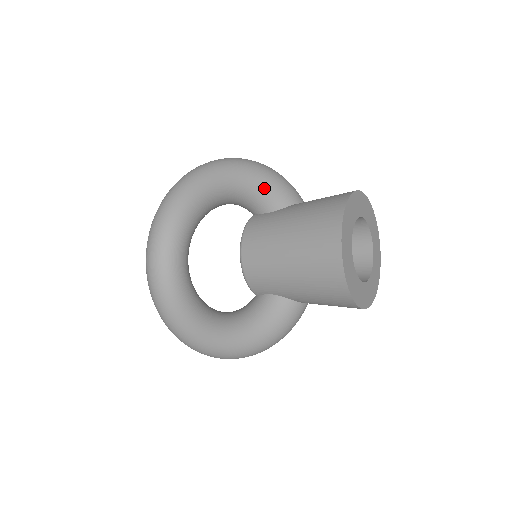
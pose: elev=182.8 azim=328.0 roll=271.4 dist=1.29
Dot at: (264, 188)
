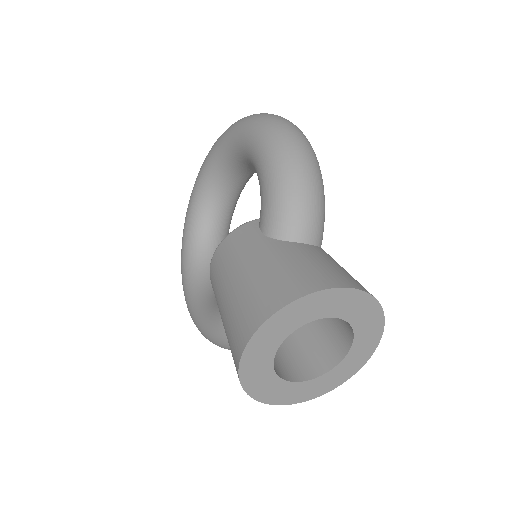
Dot at: (273, 199)
